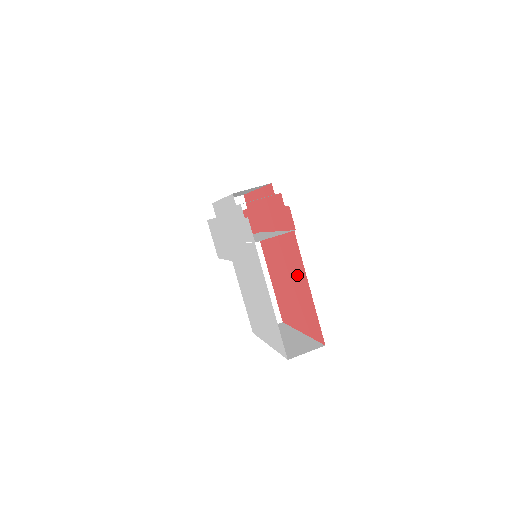
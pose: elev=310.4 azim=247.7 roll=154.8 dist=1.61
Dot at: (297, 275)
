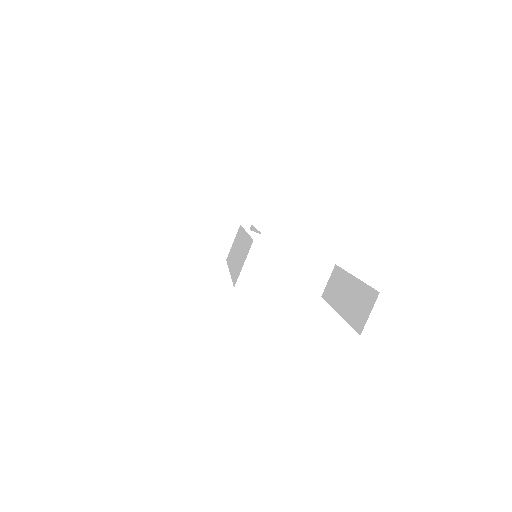
Dot at: occluded
